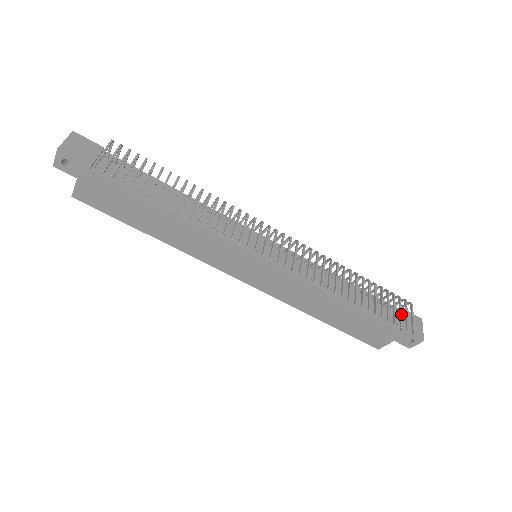
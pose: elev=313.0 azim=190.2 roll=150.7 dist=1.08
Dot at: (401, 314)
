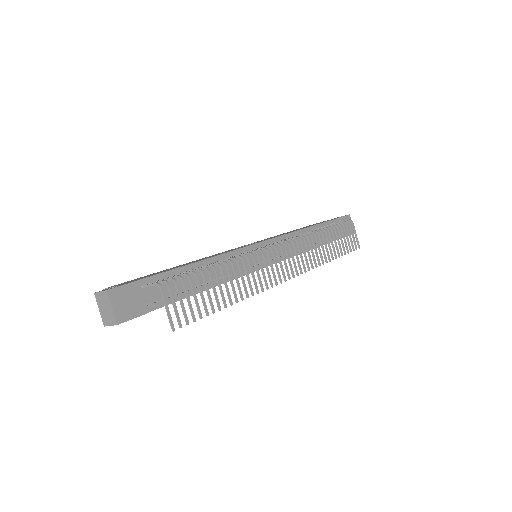
Dot at: (351, 239)
